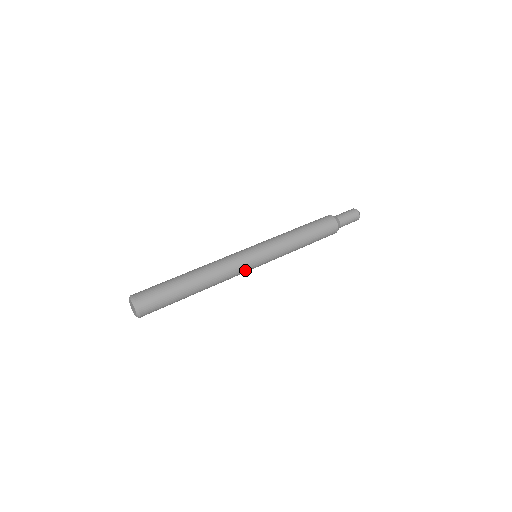
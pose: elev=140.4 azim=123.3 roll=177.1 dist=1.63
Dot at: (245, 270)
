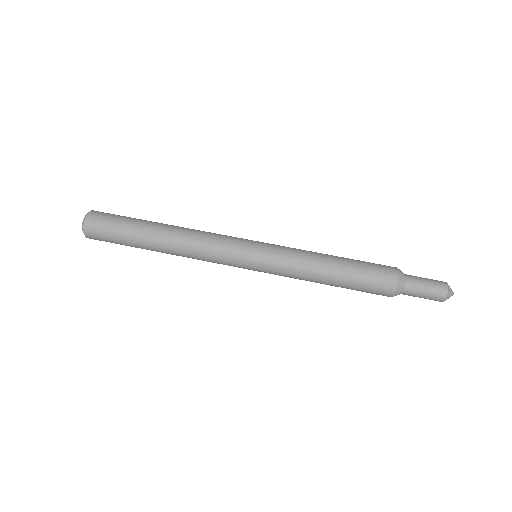
Dot at: (227, 264)
